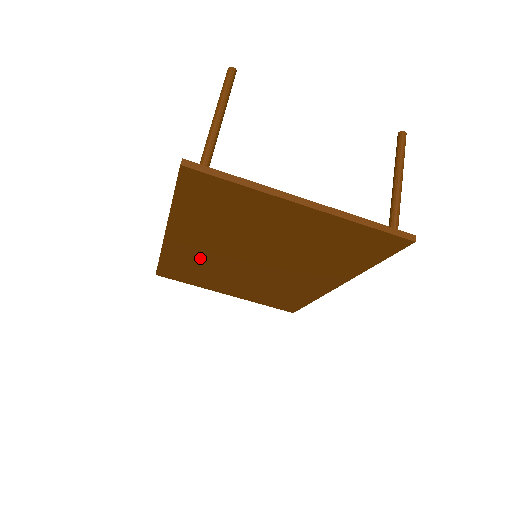
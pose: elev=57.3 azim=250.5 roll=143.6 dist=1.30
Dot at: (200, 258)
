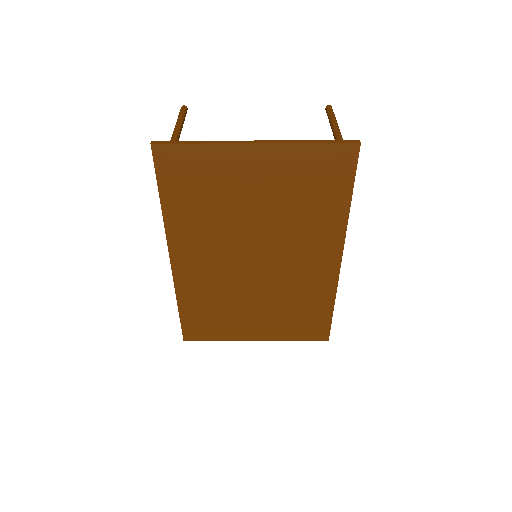
Dot at: (210, 282)
